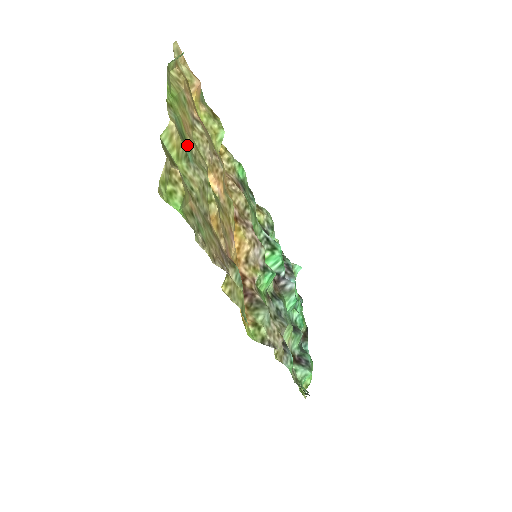
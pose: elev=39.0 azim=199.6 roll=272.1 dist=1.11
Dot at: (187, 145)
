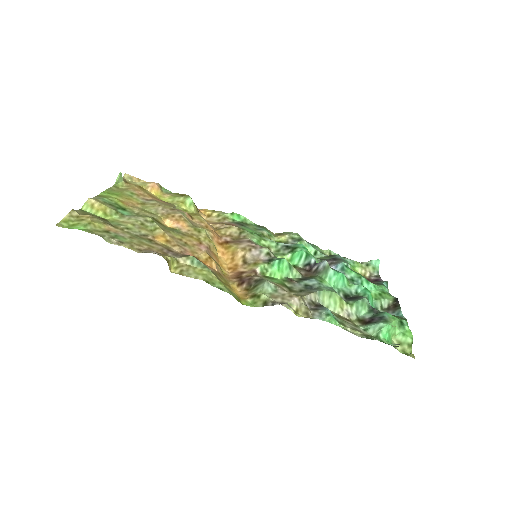
Dot at: (125, 210)
